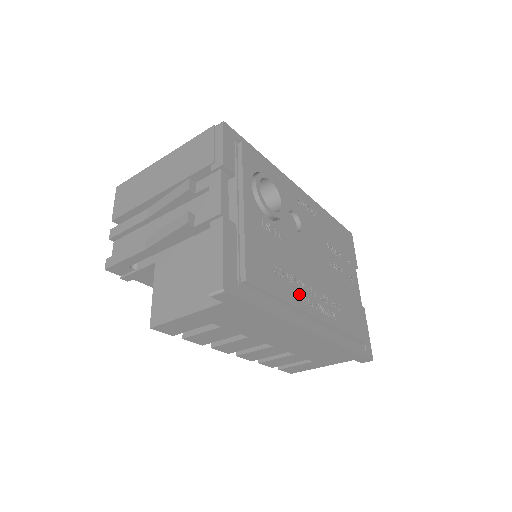
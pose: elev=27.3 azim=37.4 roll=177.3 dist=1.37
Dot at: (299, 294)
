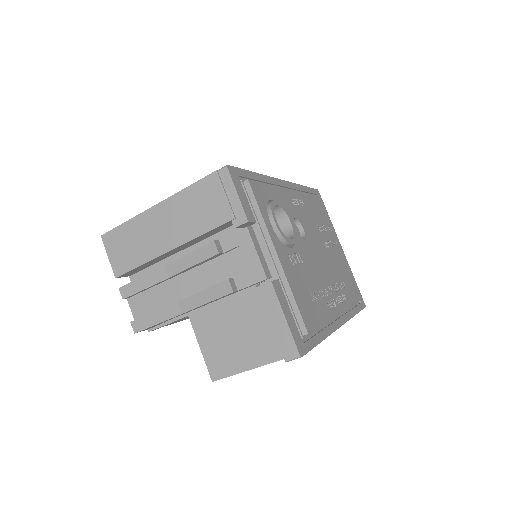
Dot at: (328, 303)
